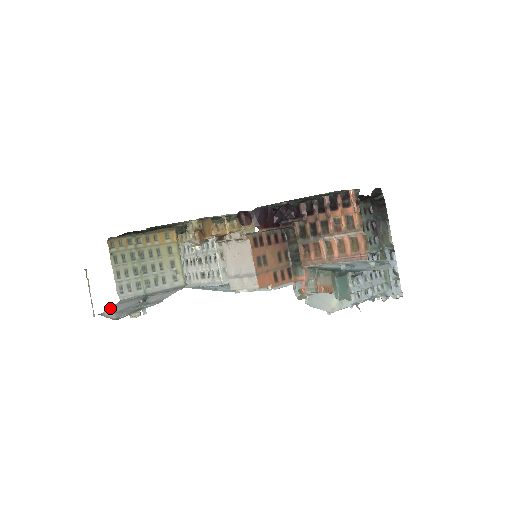
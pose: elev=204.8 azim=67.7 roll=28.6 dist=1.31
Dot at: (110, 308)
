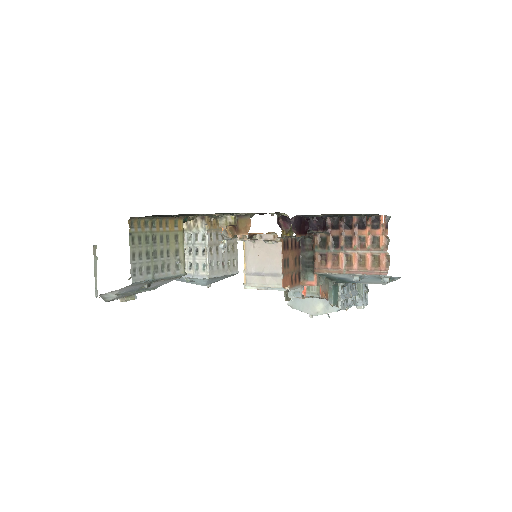
Dot at: occluded
